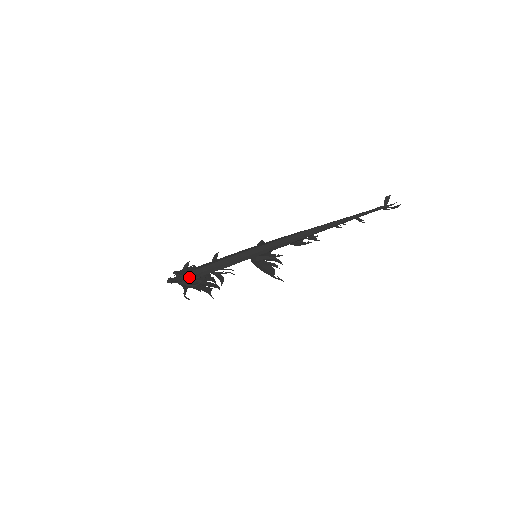
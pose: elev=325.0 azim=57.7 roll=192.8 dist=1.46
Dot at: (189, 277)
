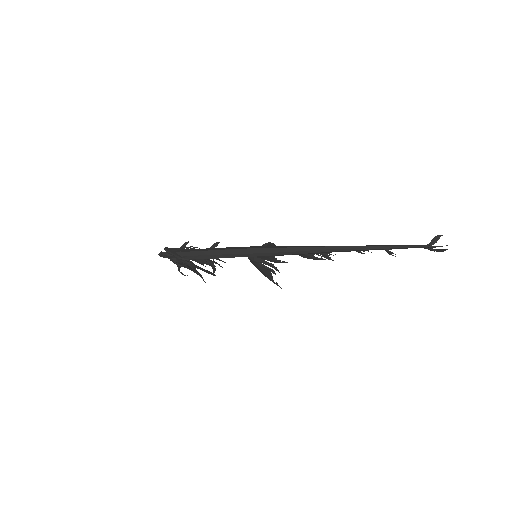
Dot at: (178, 256)
